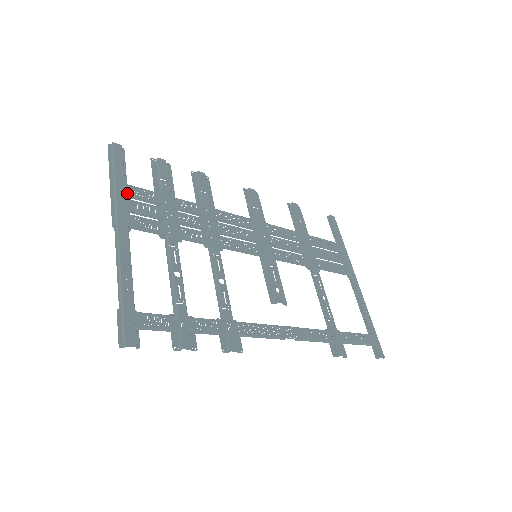
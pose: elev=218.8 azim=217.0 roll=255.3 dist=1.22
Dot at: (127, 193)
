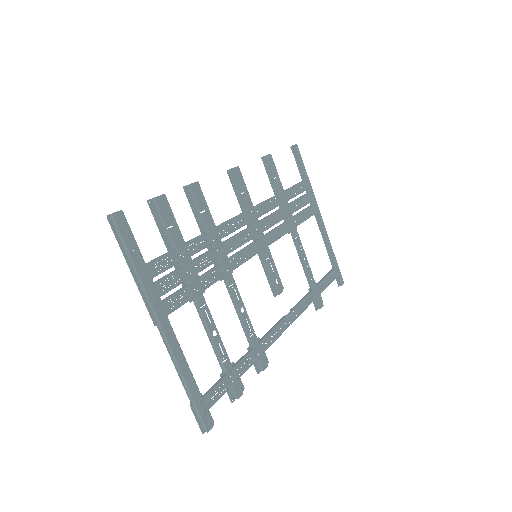
Dot at: (151, 276)
